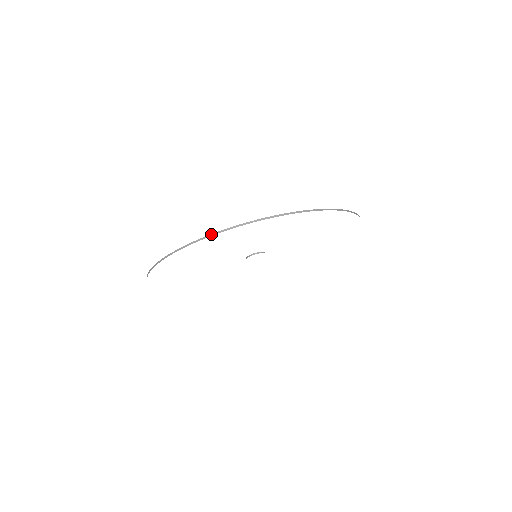
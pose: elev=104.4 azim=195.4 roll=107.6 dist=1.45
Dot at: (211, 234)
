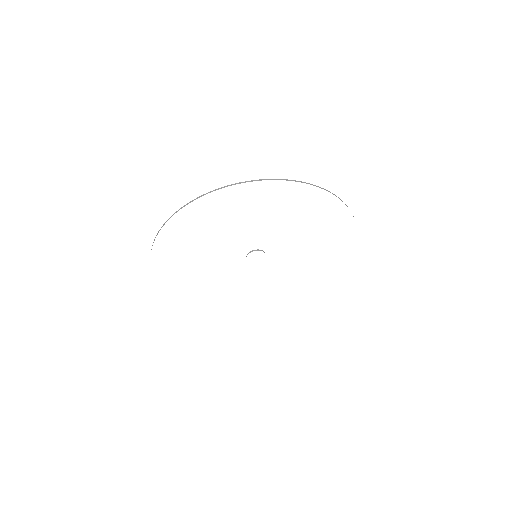
Dot at: (157, 234)
